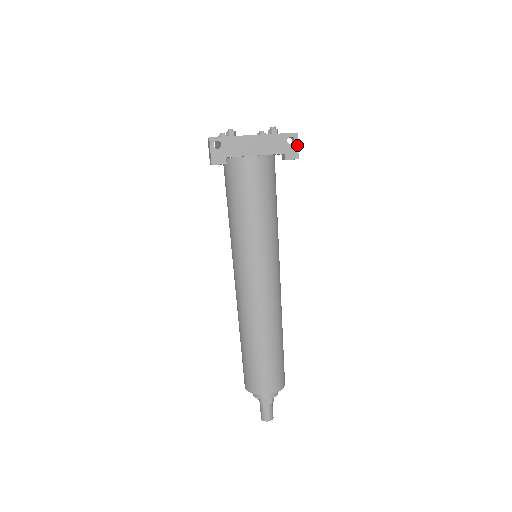
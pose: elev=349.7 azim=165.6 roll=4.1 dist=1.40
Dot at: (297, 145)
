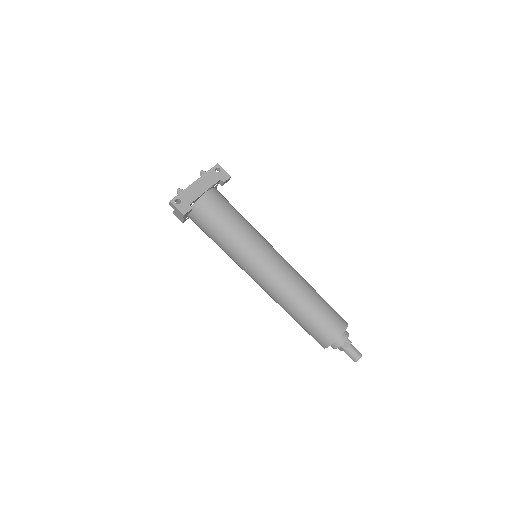
Dot at: (223, 170)
